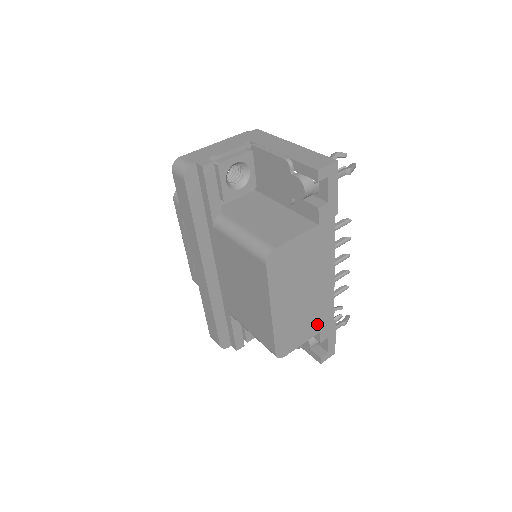
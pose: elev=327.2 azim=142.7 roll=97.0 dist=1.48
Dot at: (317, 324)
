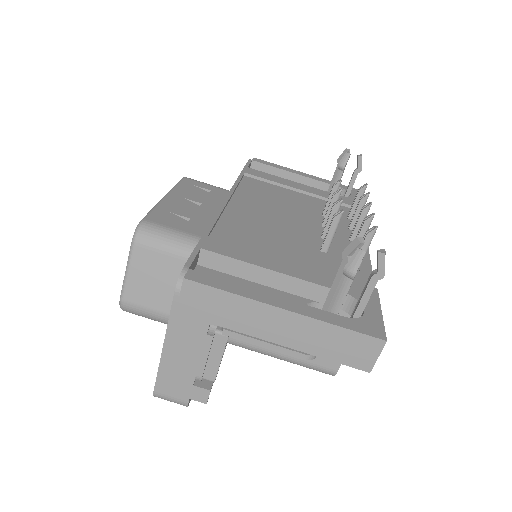
Dot at: occluded
